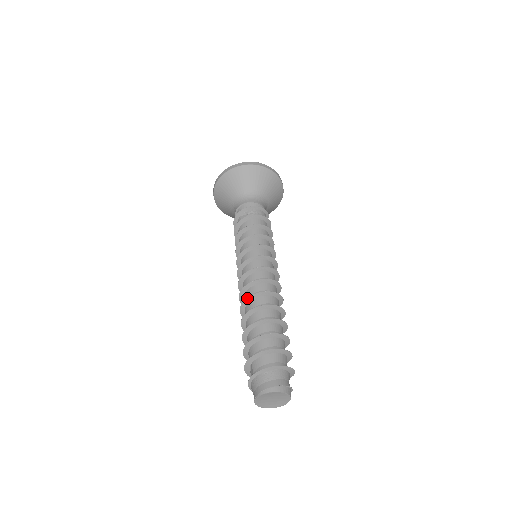
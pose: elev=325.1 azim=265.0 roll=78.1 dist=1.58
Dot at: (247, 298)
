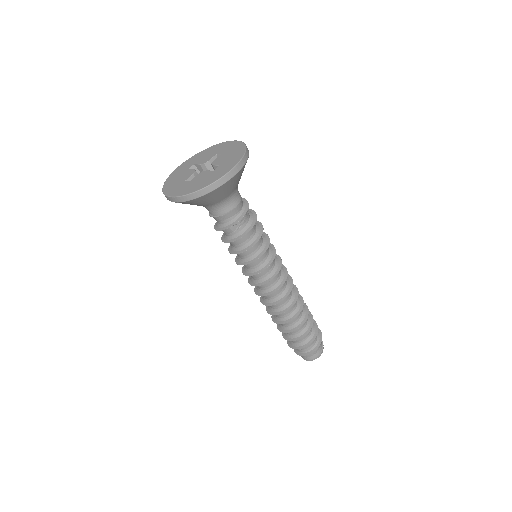
Dot at: occluded
